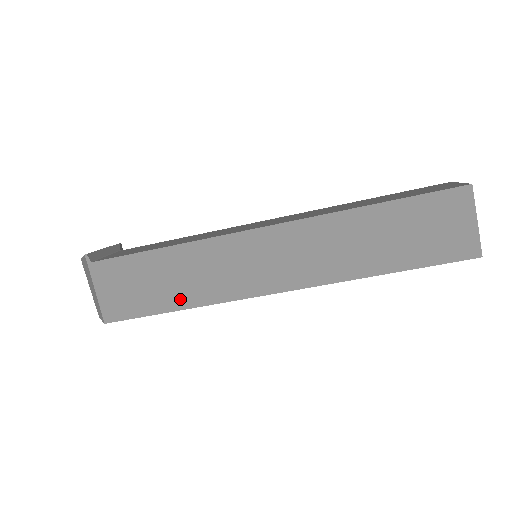
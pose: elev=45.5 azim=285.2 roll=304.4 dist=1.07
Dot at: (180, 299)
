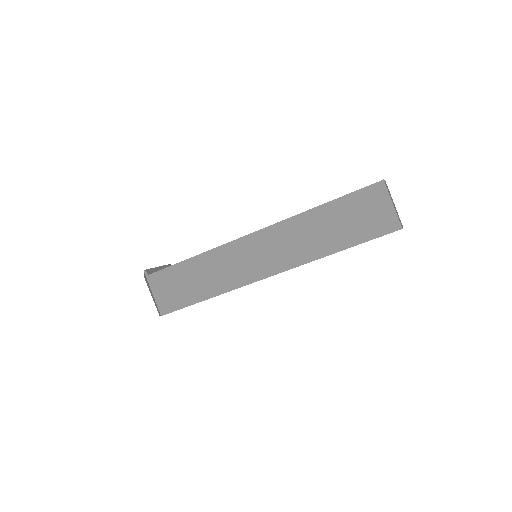
Dot at: (207, 291)
